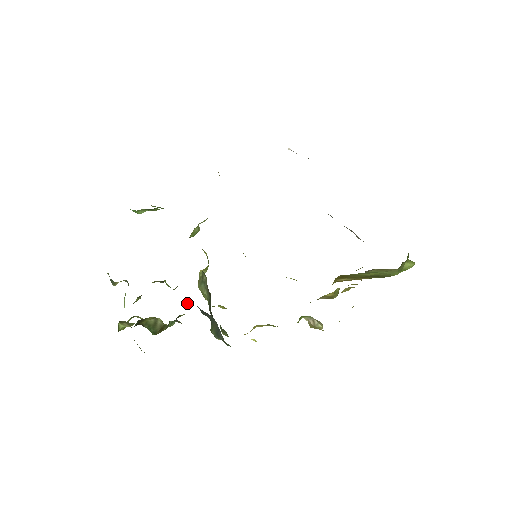
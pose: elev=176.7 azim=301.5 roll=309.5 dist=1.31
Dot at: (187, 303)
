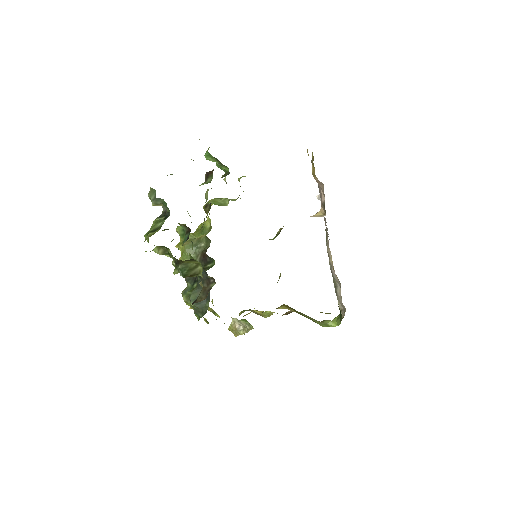
Dot at: occluded
